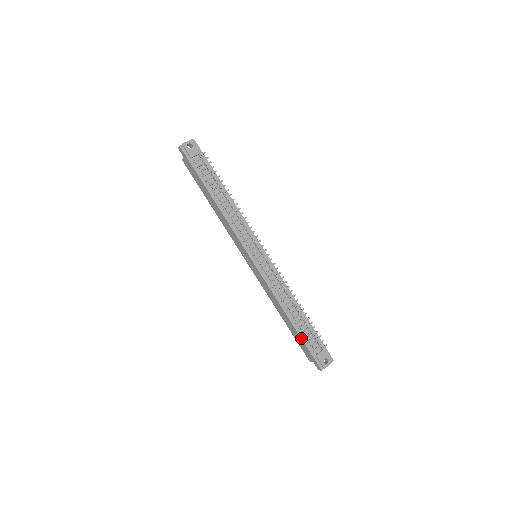
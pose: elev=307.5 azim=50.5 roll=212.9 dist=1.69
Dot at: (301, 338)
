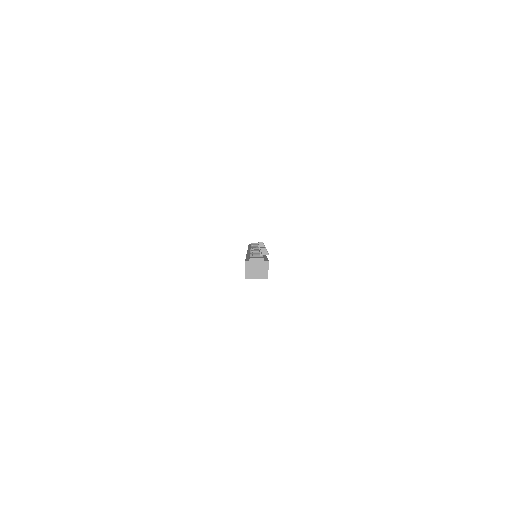
Dot at: occluded
